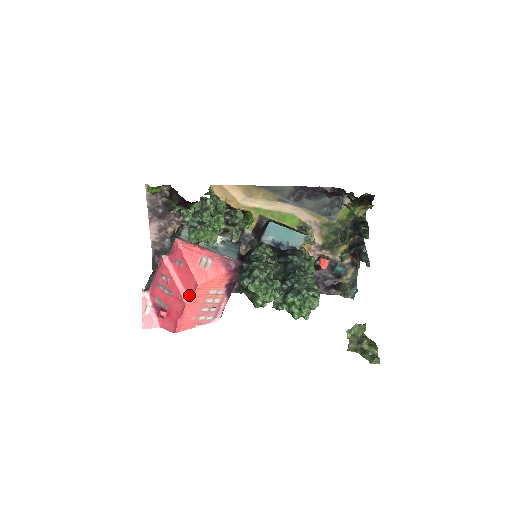
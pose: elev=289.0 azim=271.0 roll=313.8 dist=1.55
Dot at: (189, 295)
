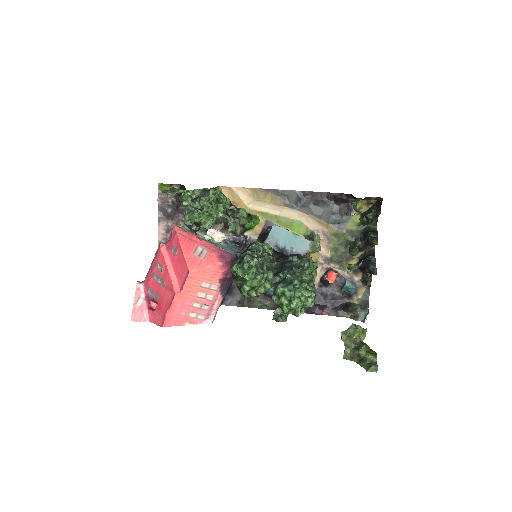
Dot at: (180, 284)
